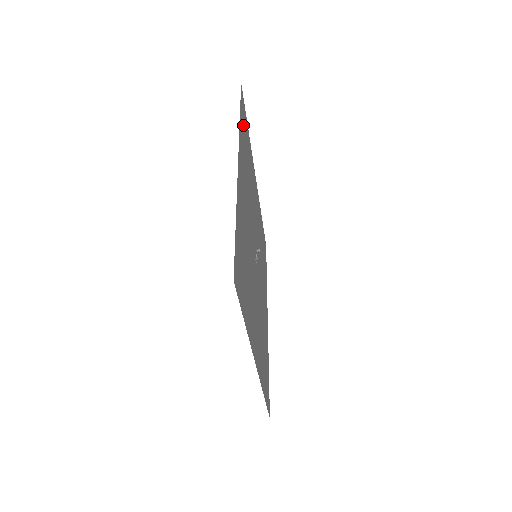
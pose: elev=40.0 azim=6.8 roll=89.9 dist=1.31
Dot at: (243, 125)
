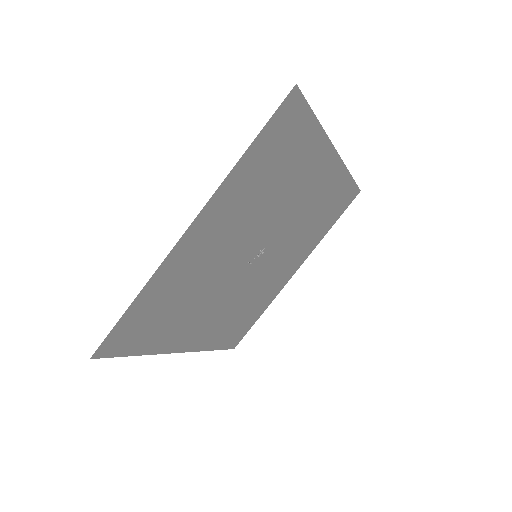
Dot at: (269, 146)
